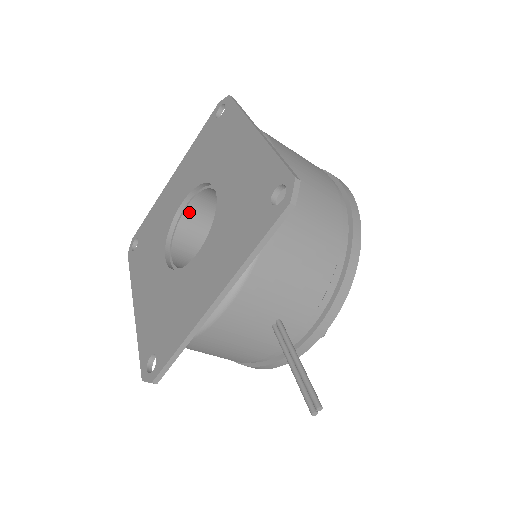
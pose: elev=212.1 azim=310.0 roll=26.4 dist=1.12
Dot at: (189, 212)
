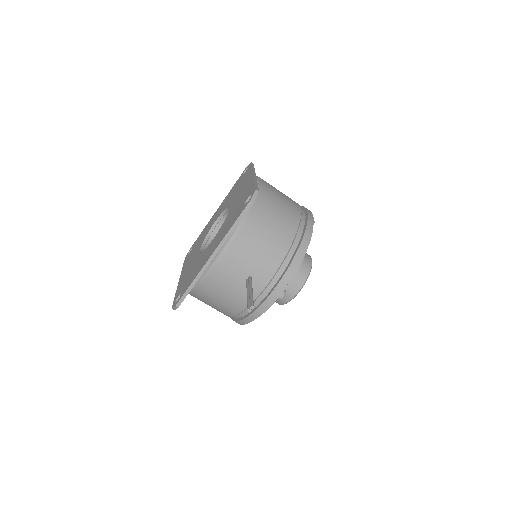
Dot at: (219, 227)
